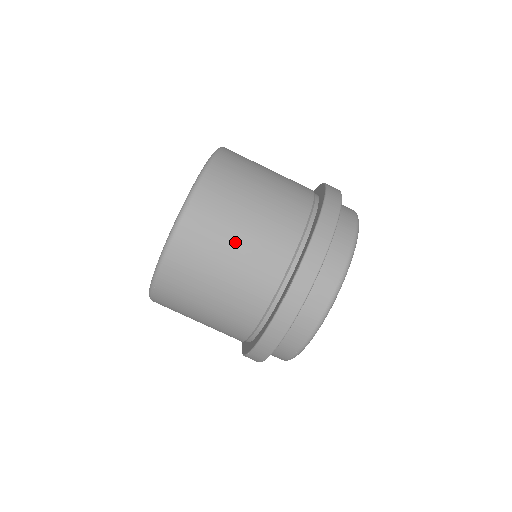
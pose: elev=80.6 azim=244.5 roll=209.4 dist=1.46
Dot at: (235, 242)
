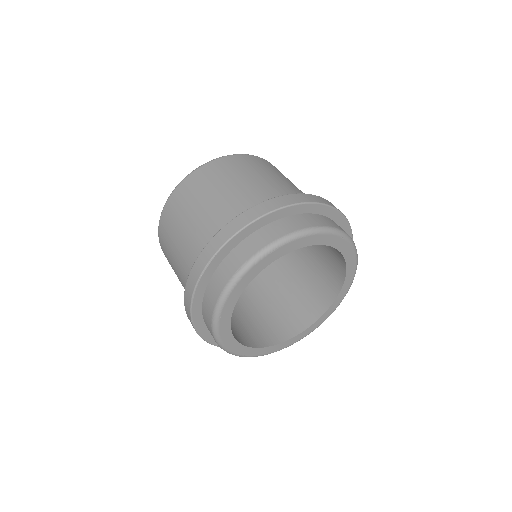
Dot at: (189, 218)
